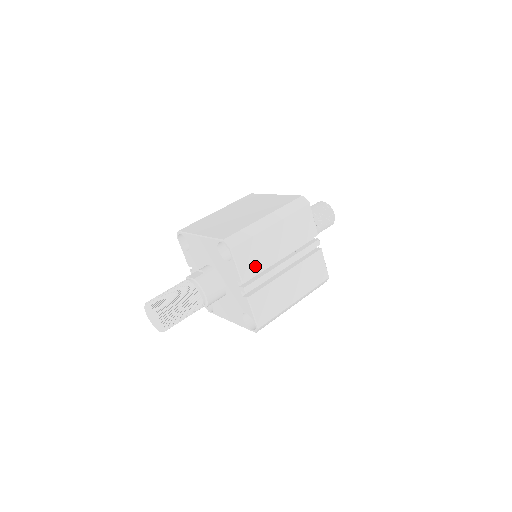
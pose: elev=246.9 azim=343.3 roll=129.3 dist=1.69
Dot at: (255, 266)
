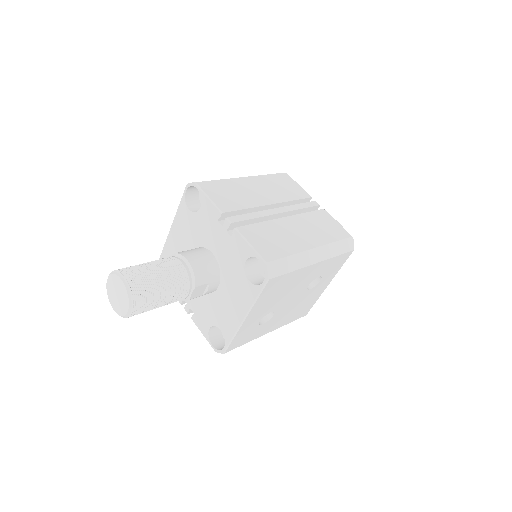
Dot at: (235, 203)
